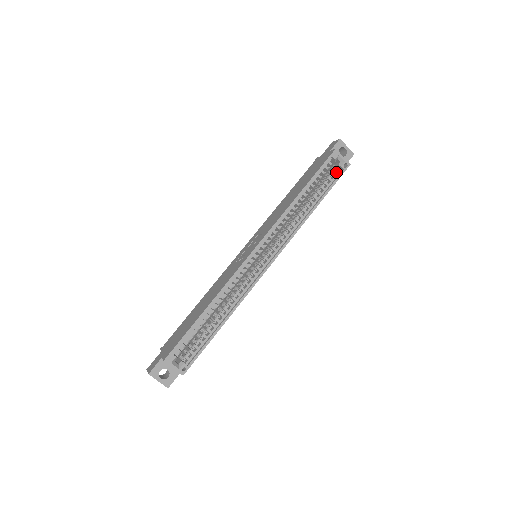
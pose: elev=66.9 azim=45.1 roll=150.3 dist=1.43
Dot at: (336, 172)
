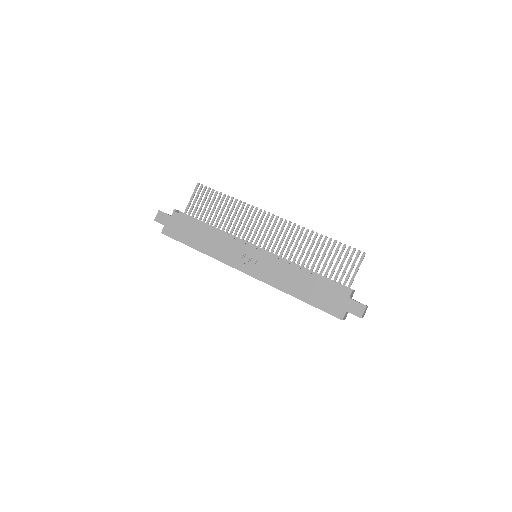
Dot at: occluded
